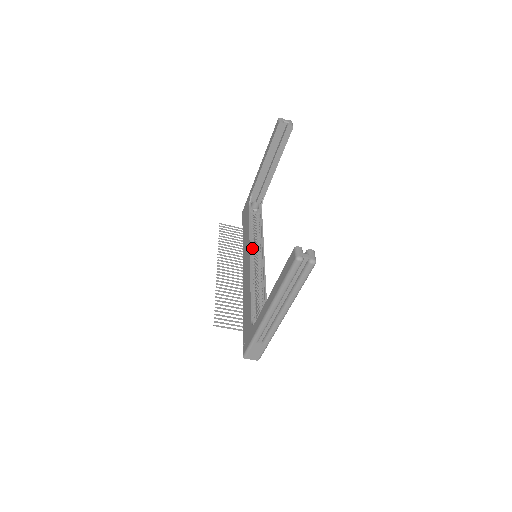
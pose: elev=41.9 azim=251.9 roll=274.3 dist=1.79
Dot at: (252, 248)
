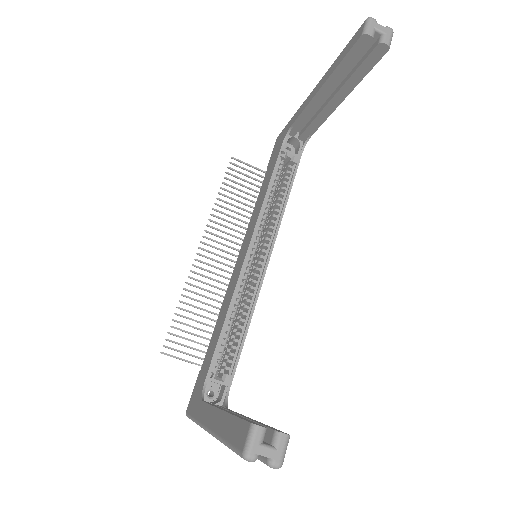
Dot at: (257, 235)
